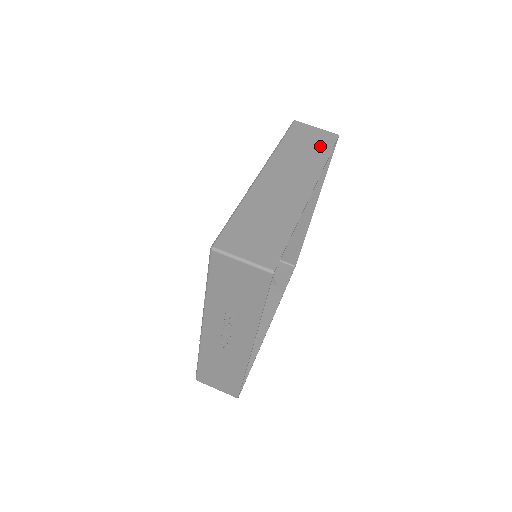
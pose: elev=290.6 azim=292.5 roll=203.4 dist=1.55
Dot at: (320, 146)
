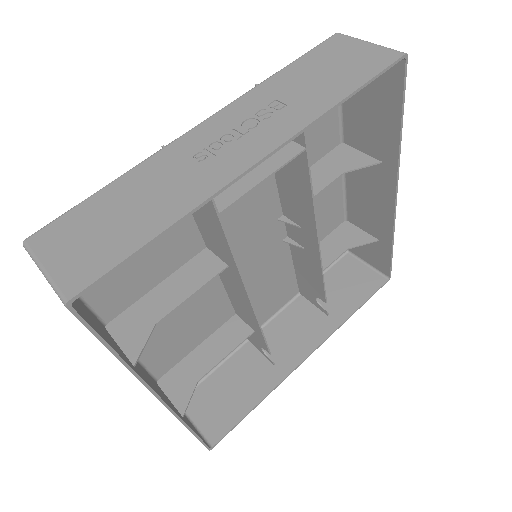
Dot at: (381, 248)
